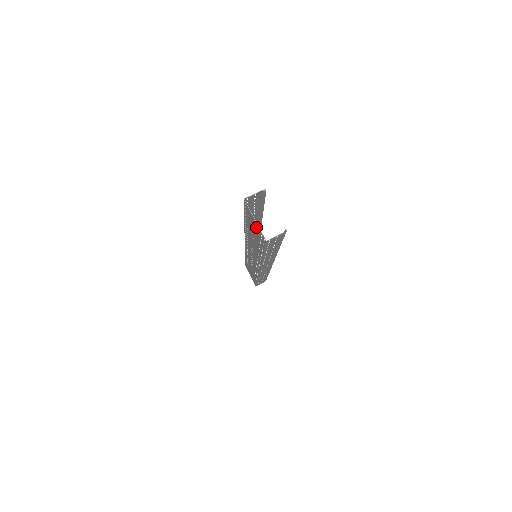
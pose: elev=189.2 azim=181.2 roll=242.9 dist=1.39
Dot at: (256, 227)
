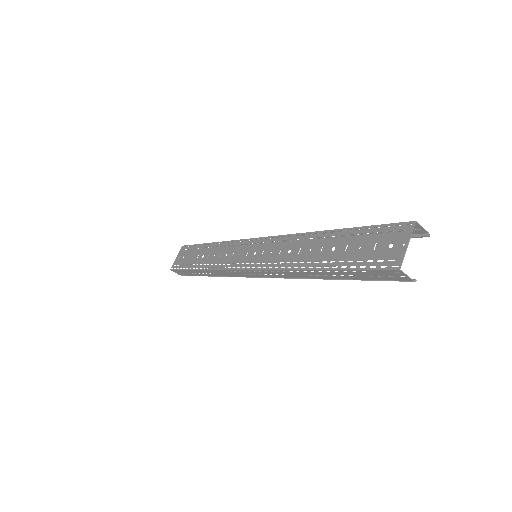
Dot at: (391, 249)
